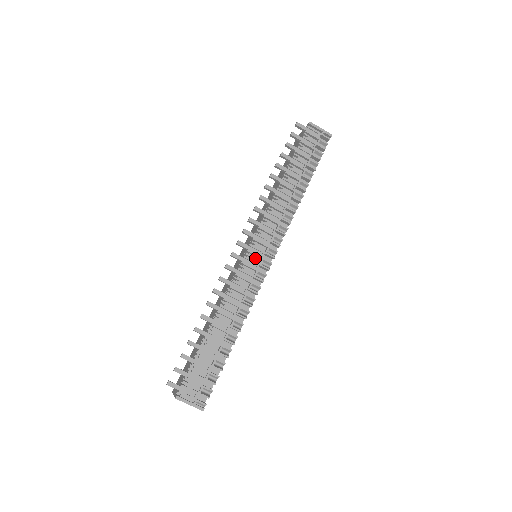
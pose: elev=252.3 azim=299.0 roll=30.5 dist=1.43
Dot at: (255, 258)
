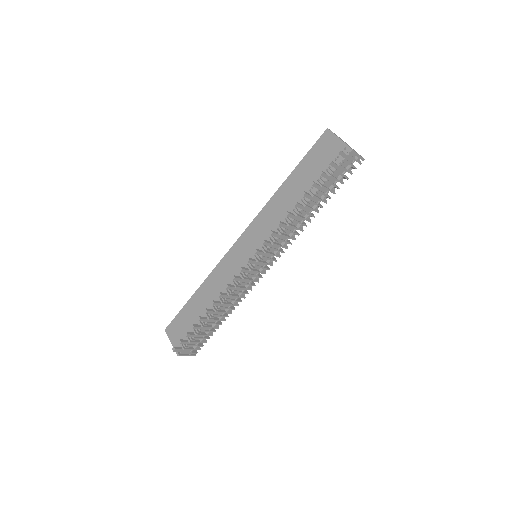
Dot at: (257, 267)
